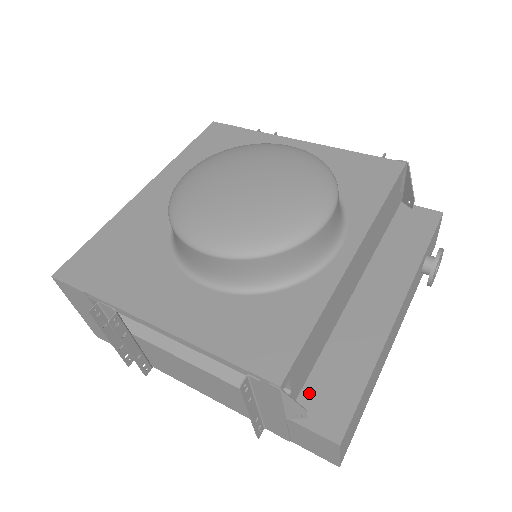
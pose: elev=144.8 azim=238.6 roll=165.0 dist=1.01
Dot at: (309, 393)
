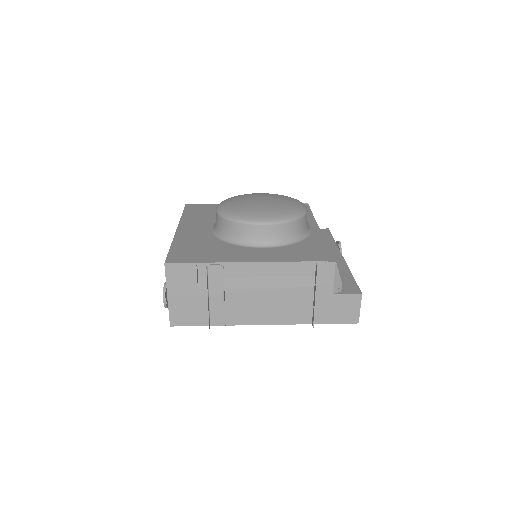
Dot at: occluded
